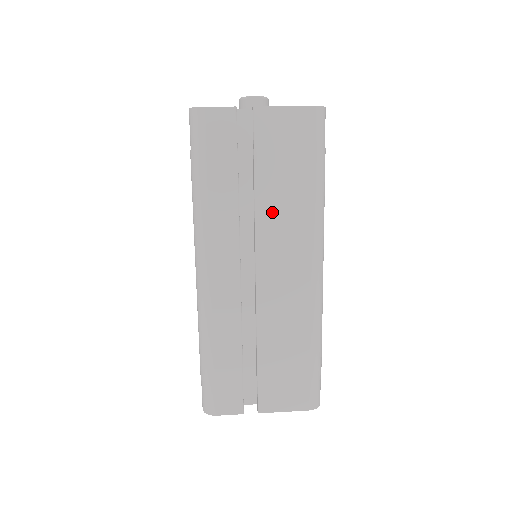
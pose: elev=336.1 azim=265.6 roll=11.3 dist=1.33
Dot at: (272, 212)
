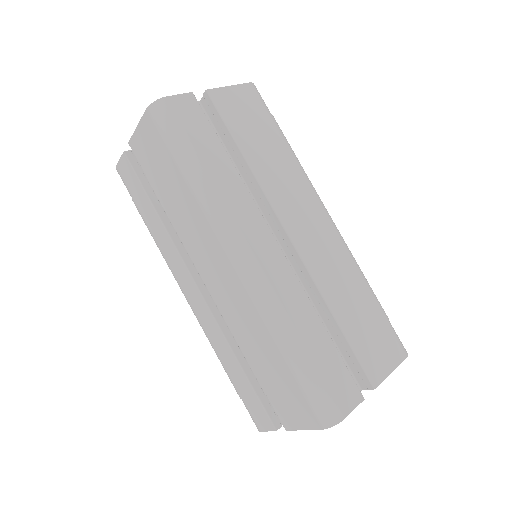
Dot at: (270, 176)
